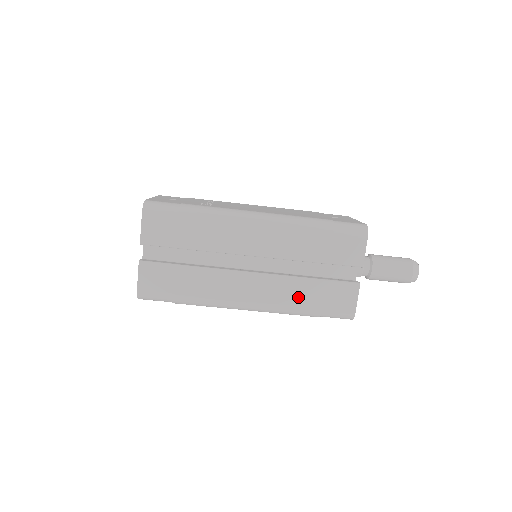
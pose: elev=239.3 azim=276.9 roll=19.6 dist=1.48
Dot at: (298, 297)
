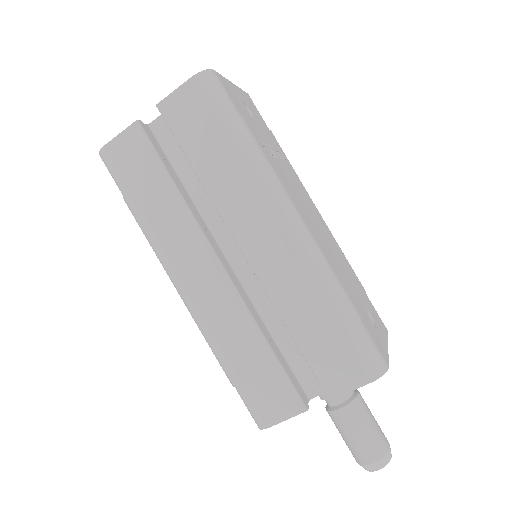
Dot at: (235, 344)
